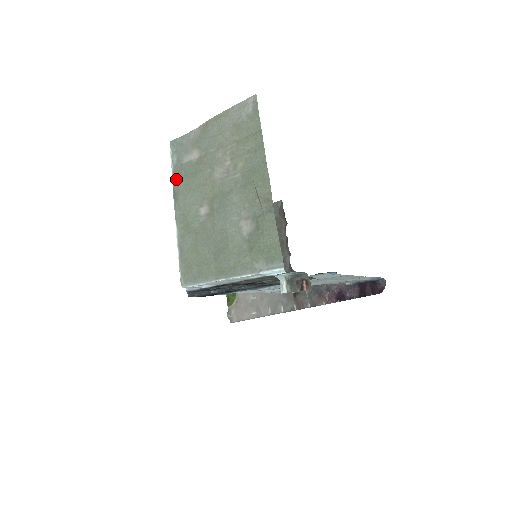
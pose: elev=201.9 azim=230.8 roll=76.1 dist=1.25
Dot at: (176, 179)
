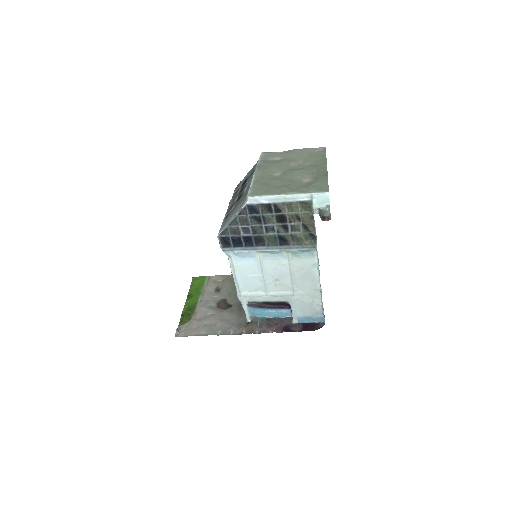
Dot at: (261, 163)
